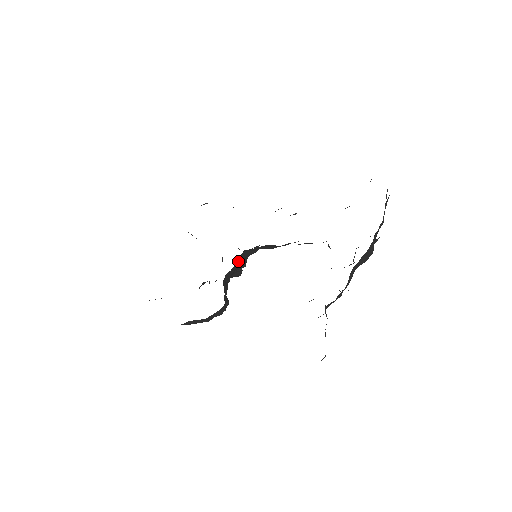
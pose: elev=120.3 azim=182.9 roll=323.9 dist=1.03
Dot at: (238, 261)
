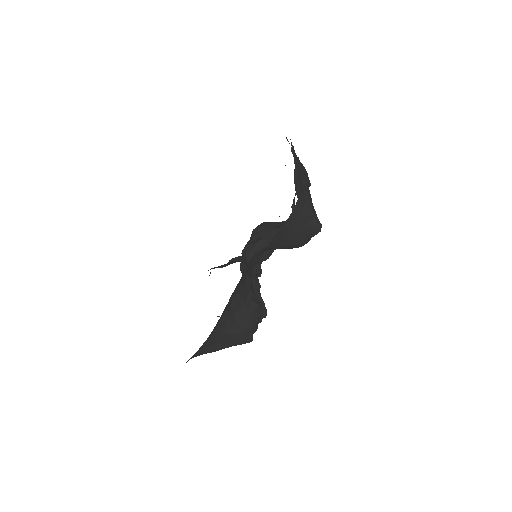
Dot at: (245, 263)
